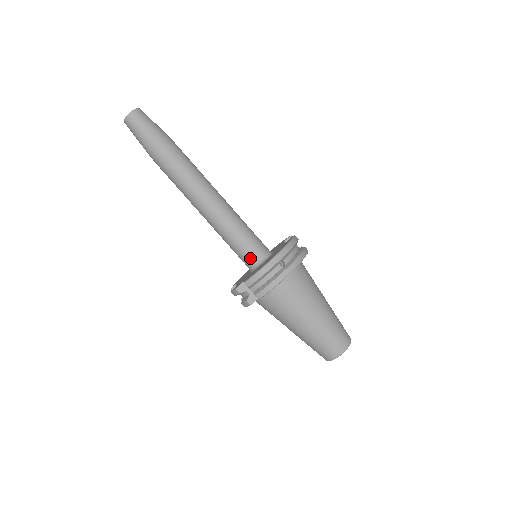
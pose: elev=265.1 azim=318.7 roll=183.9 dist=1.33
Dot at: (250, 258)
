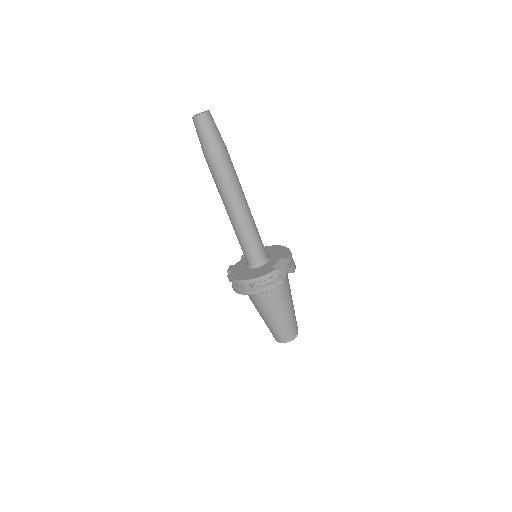
Dot at: (246, 259)
